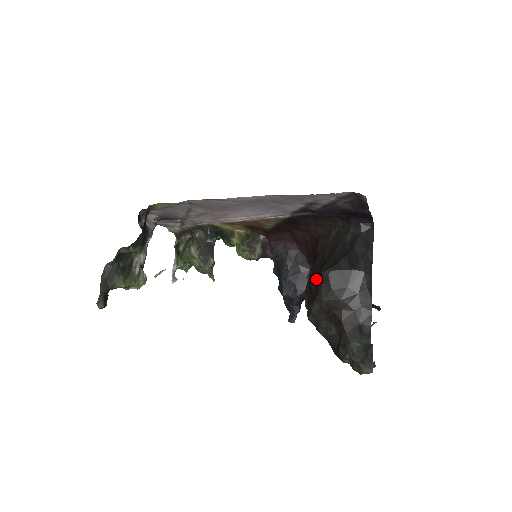
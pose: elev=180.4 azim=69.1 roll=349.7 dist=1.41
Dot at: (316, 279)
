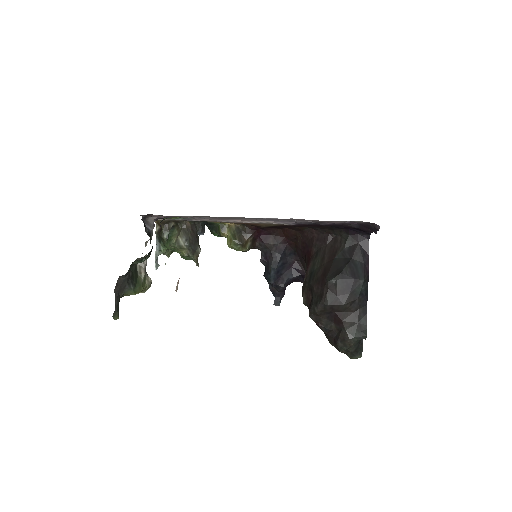
Dot at: (320, 284)
